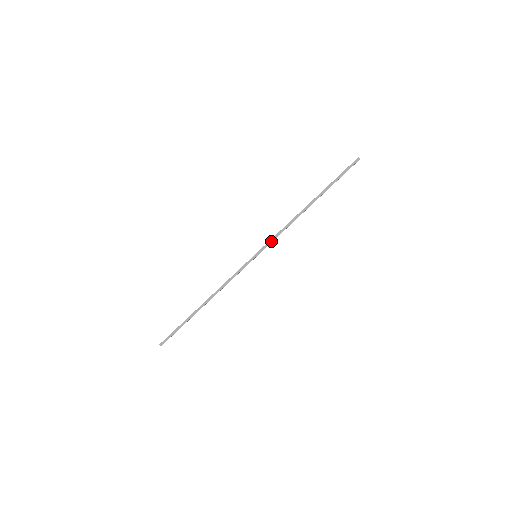
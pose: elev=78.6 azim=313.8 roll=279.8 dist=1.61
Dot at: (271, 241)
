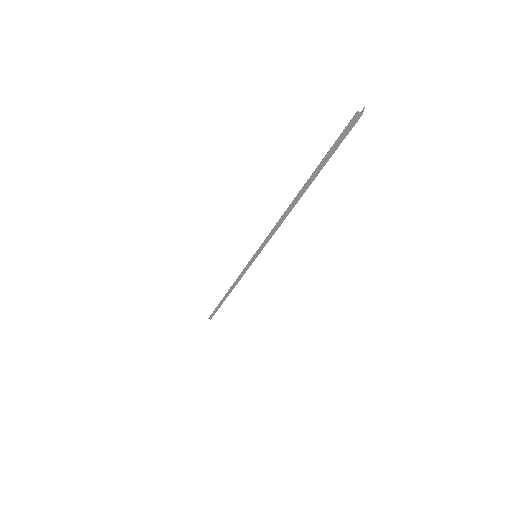
Dot at: (265, 243)
